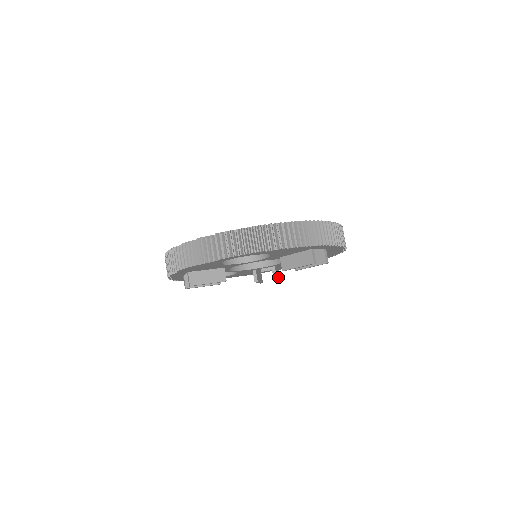
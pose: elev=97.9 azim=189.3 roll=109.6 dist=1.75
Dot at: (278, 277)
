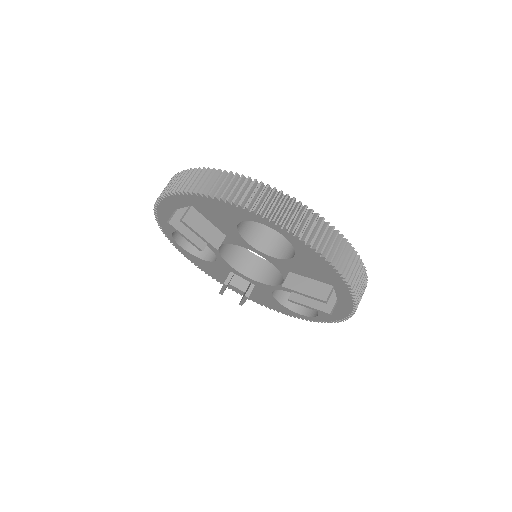
Dot at: occluded
